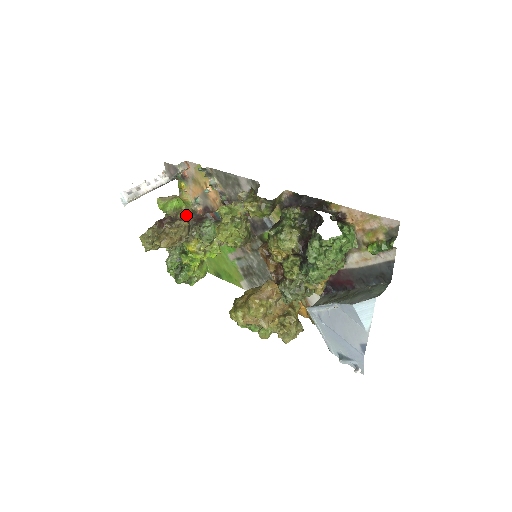
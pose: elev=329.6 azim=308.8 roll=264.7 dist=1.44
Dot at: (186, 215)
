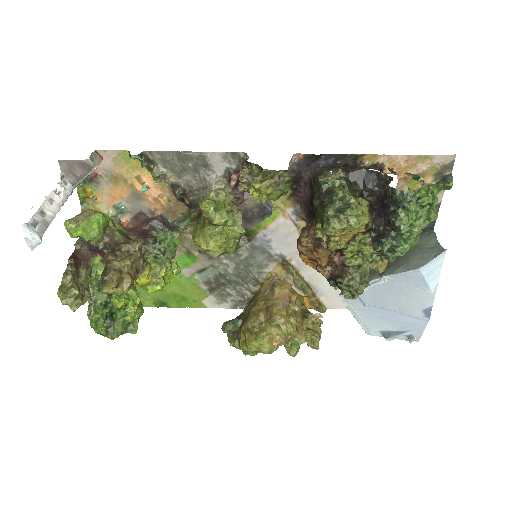
Dot at: (122, 234)
